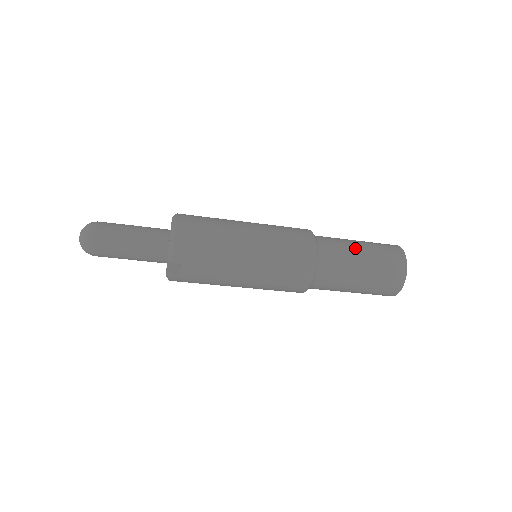
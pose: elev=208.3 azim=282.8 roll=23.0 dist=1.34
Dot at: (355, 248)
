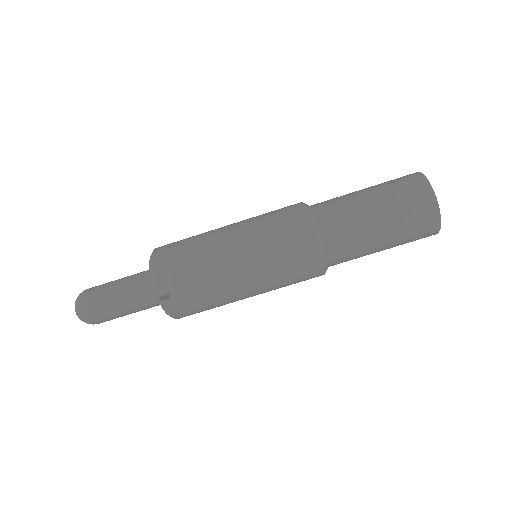
Dot at: (355, 193)
